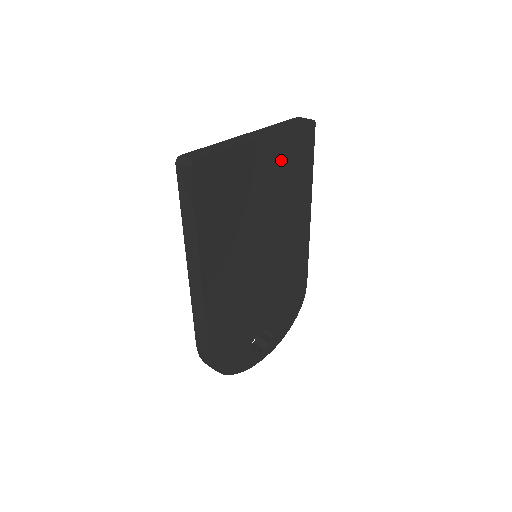
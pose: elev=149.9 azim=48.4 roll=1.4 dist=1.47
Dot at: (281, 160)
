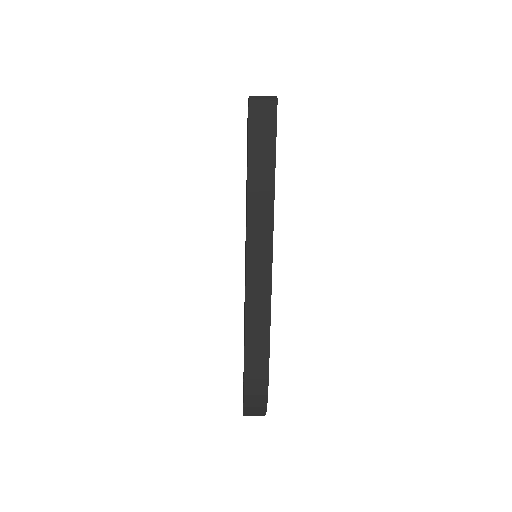
Dot at: occluded
